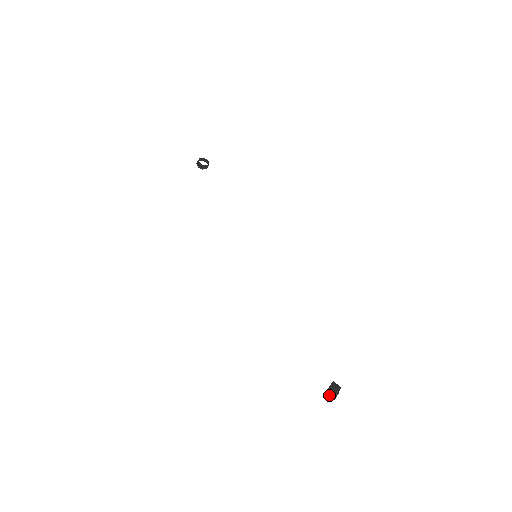
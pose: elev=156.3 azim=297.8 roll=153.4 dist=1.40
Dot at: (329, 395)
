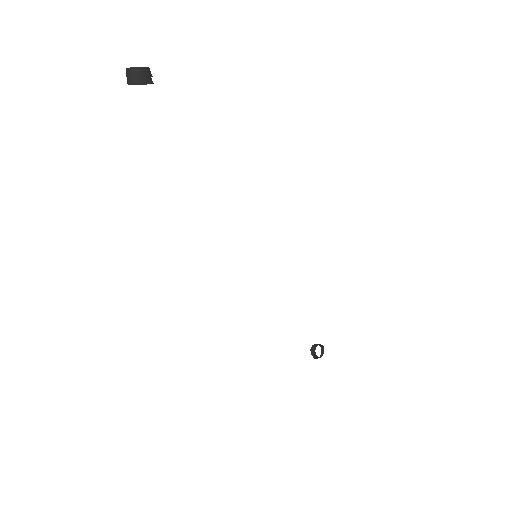
Dot at: (317, 358)
